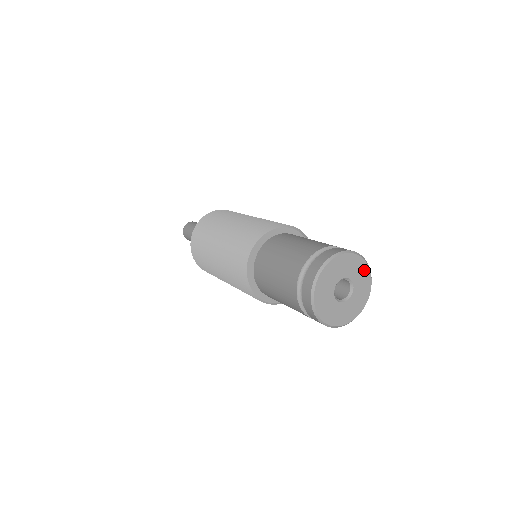
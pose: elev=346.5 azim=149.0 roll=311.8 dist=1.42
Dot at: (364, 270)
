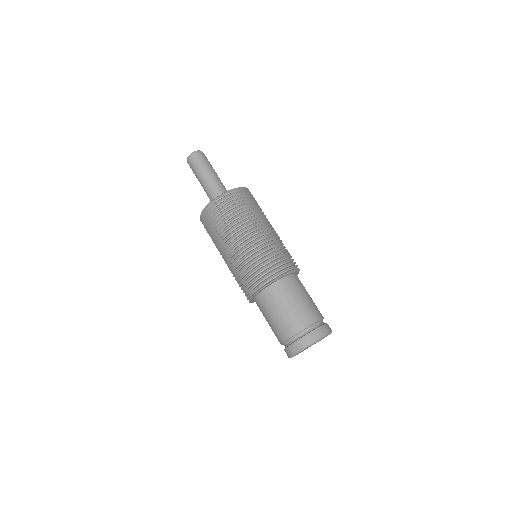
Dot at: occluded
